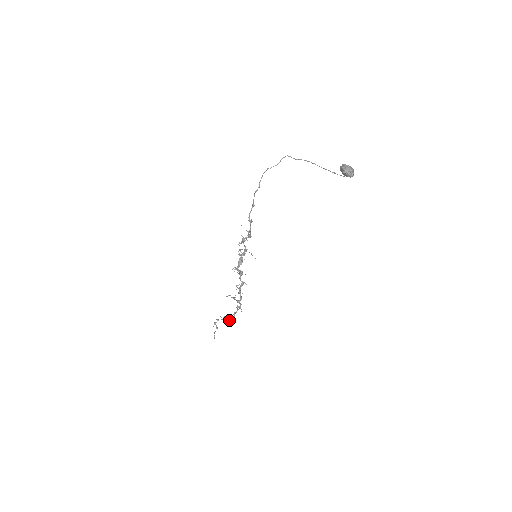
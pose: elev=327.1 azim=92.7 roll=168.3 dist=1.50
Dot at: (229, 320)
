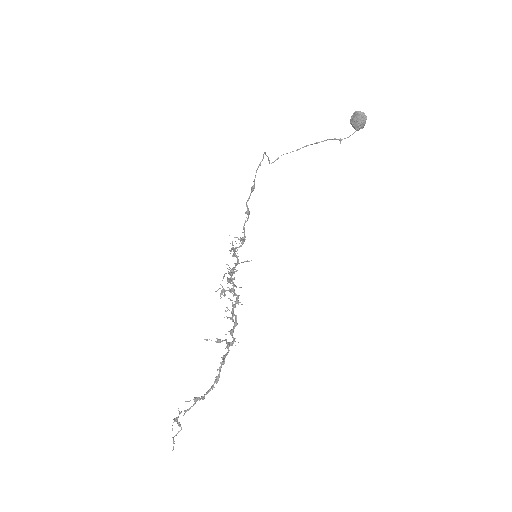
Dot at: occluded
